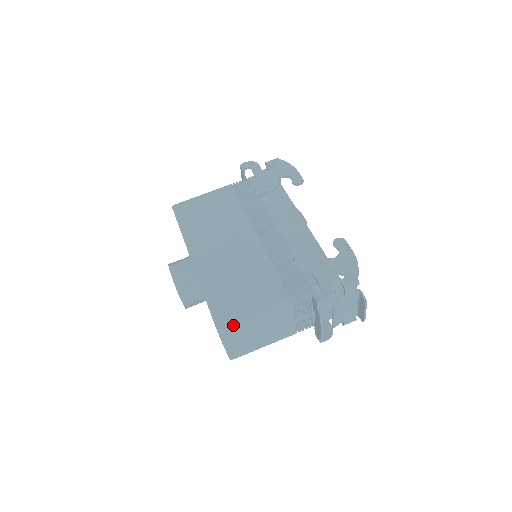
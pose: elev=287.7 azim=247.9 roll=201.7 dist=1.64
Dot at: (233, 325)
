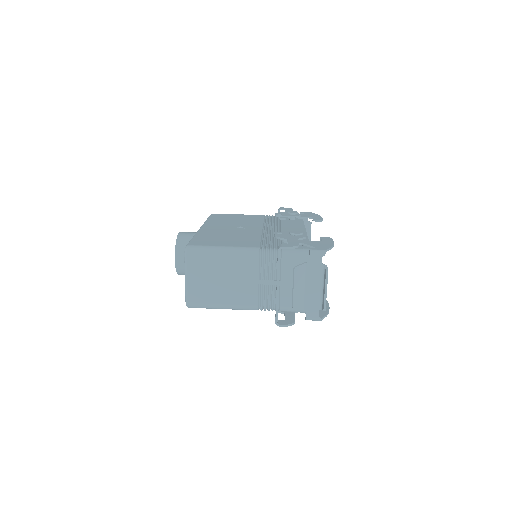
Dot at: (200, 249)
